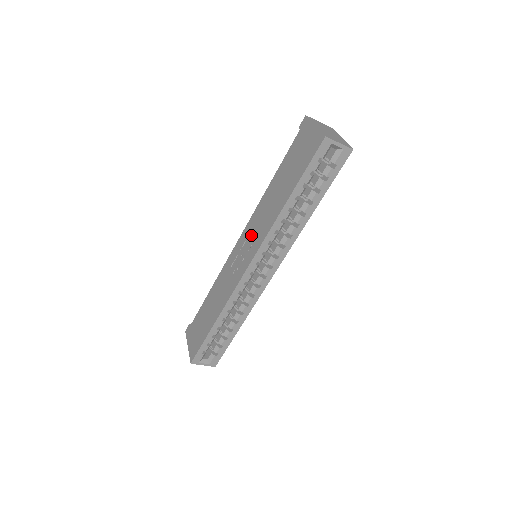
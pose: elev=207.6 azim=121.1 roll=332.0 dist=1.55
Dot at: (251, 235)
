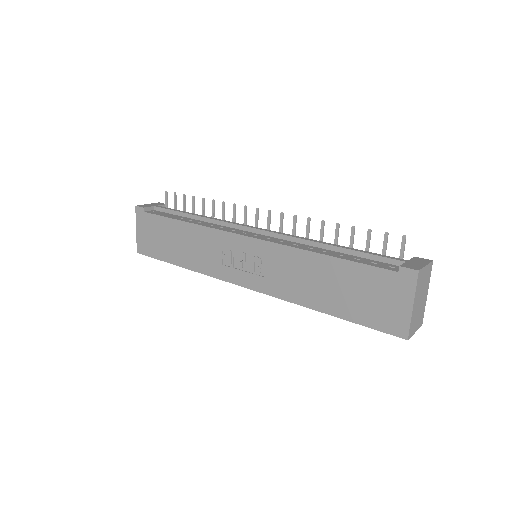
Dot at: (264, 262)
